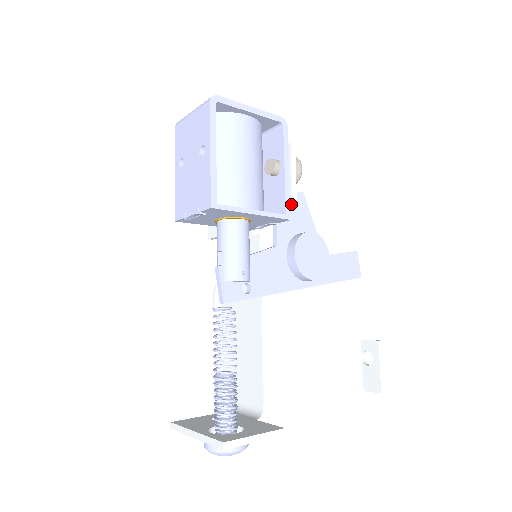
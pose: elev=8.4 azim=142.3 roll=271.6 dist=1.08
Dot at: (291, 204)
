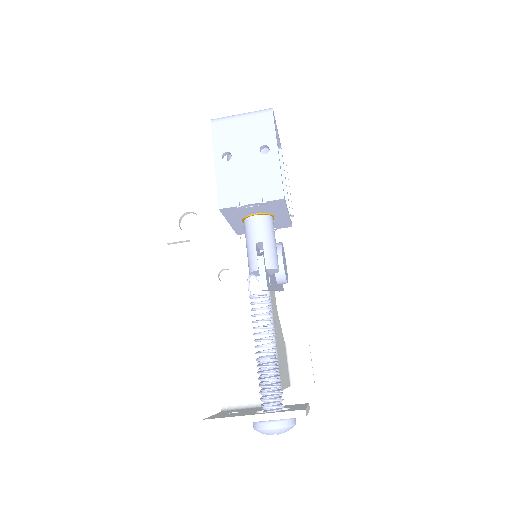
Dot at: (292, 214)
